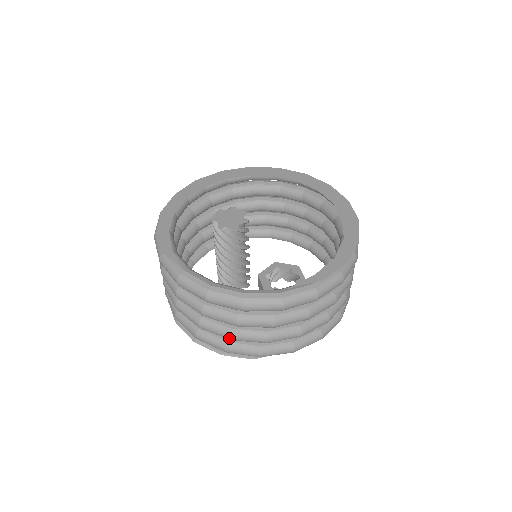
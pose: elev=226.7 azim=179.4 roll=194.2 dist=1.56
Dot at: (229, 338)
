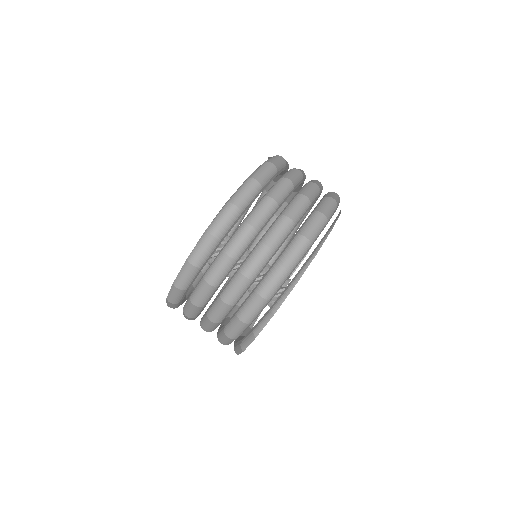
Dot at: (306, 198)
